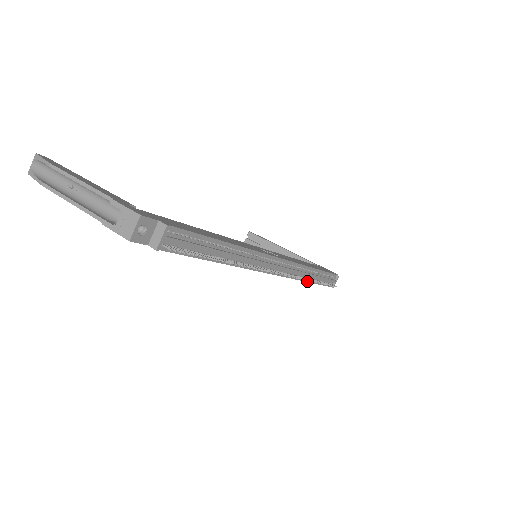
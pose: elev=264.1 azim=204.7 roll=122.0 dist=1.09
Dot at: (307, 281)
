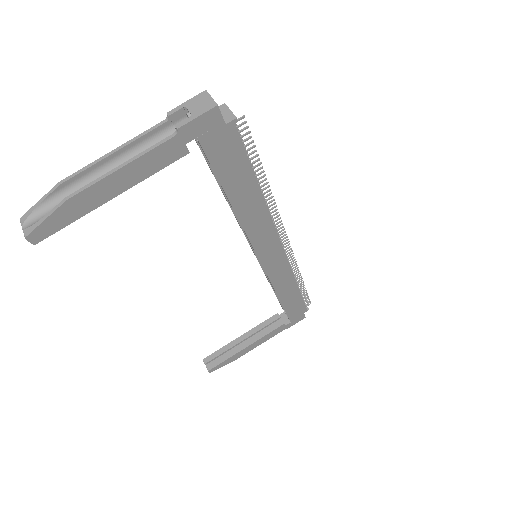
Dot at: (296, 284)
